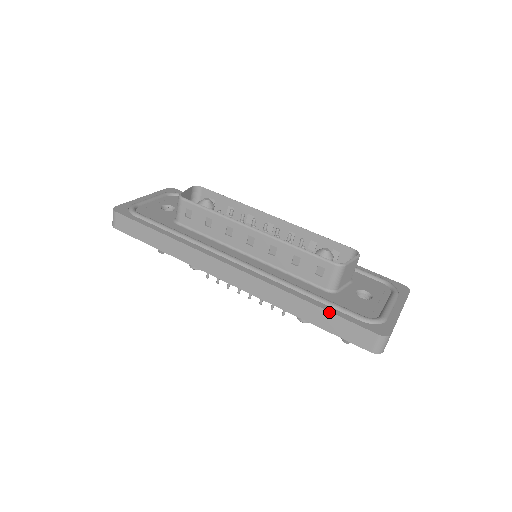
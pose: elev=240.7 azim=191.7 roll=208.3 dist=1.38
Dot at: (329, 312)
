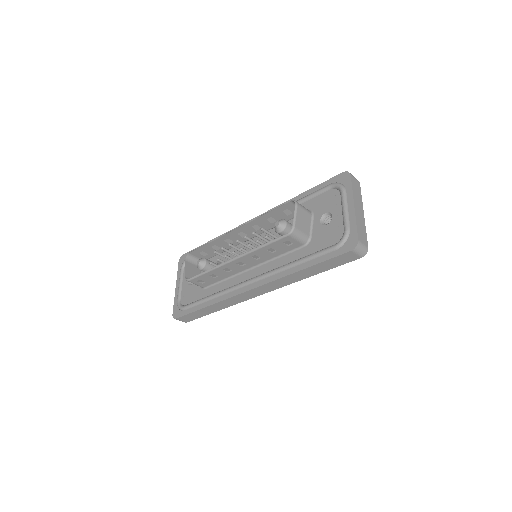
Dot at: (316, 265)
